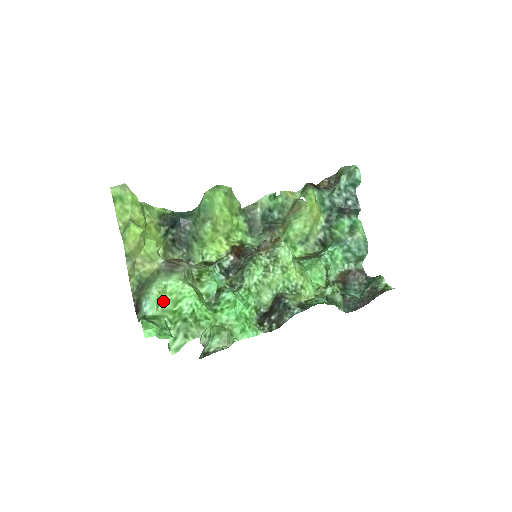
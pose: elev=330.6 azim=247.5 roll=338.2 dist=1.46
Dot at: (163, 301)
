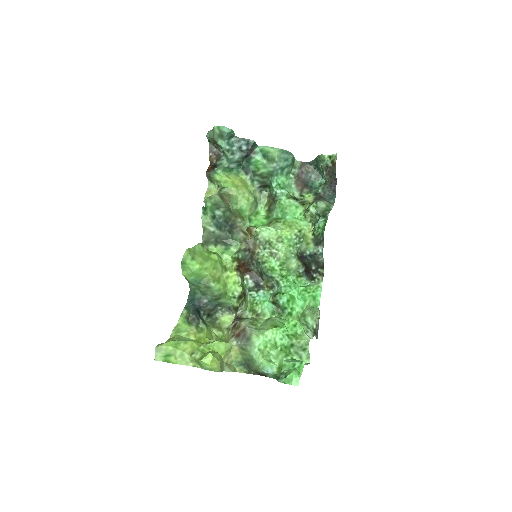
Dot at: (269, 355)
